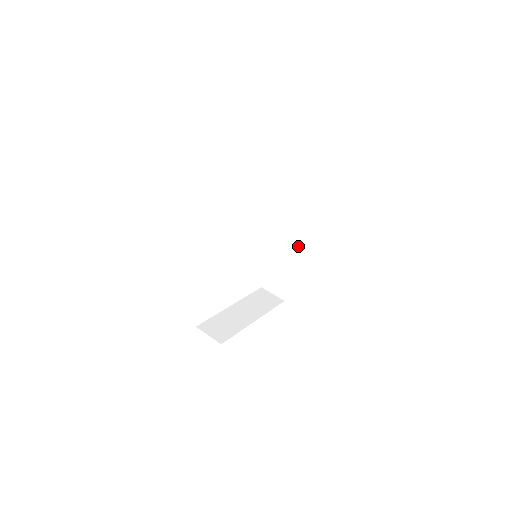
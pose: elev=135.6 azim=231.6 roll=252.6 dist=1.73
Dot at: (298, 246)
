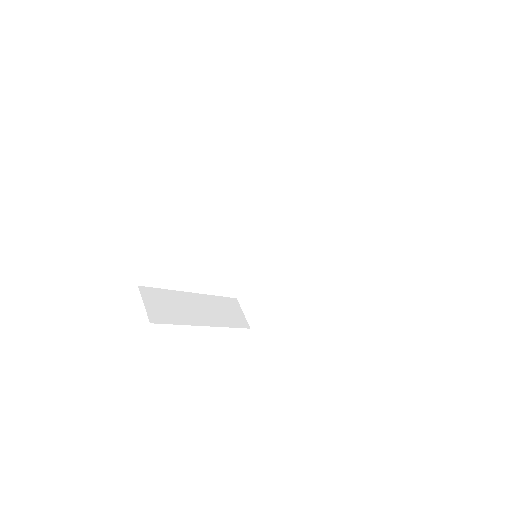
Dot at: (306, 280)
